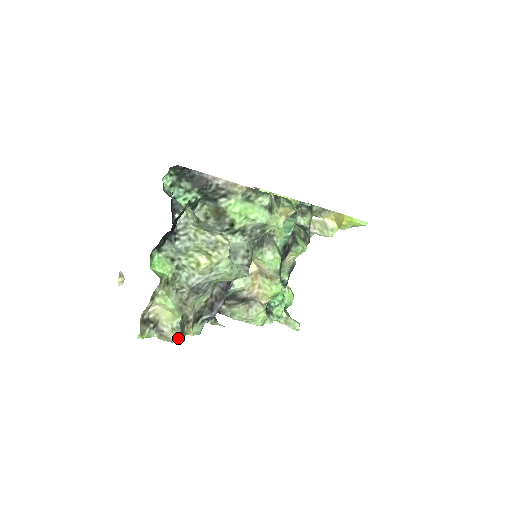
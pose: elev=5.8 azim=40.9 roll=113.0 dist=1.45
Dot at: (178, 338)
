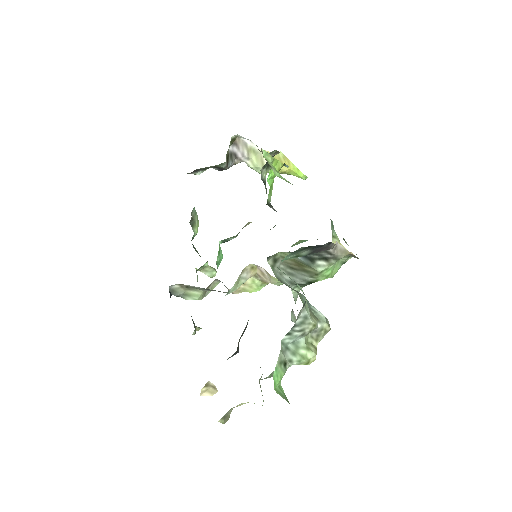
Dot at: occluded
